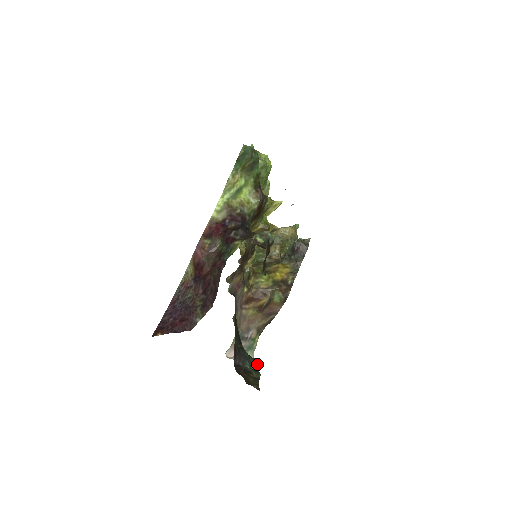
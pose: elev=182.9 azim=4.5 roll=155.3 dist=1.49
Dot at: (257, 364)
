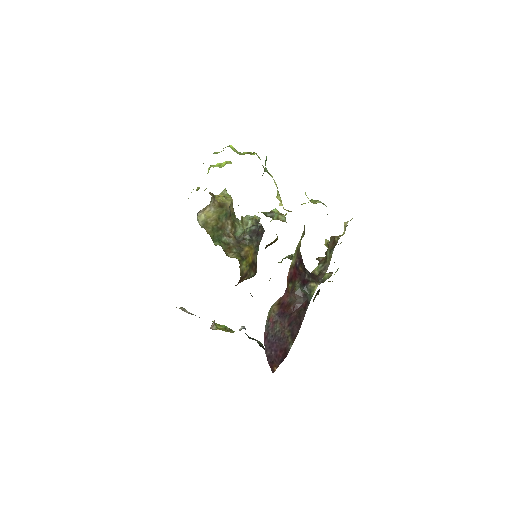
Dot at: occluded
